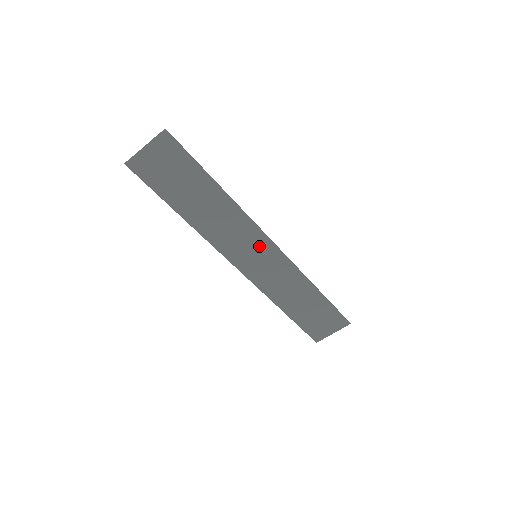
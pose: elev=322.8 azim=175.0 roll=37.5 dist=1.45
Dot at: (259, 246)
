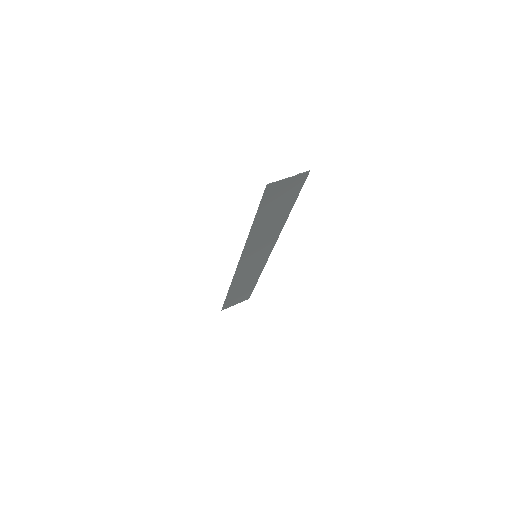
Dot at: (264, 250)
